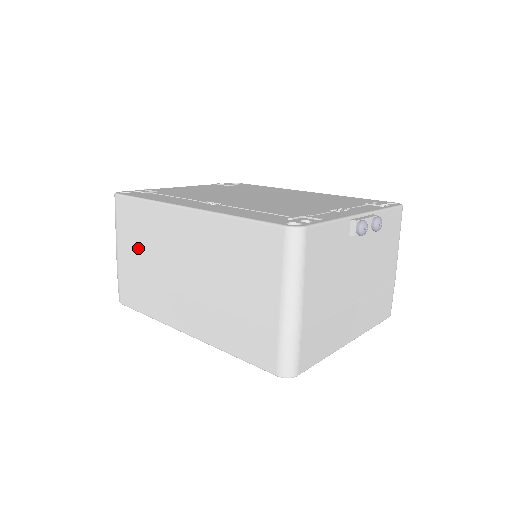
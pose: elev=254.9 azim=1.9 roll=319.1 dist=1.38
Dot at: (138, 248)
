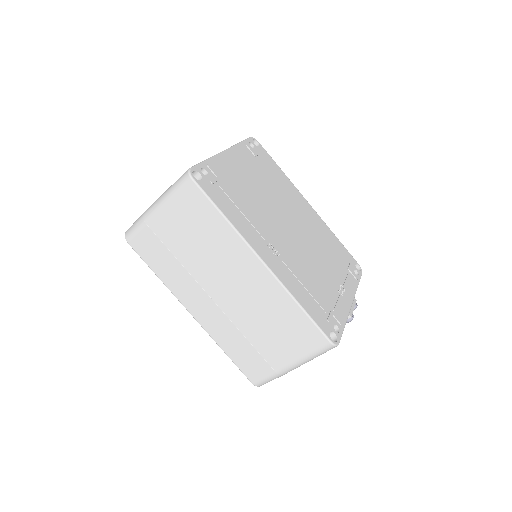
Dot at: (186, 235)
